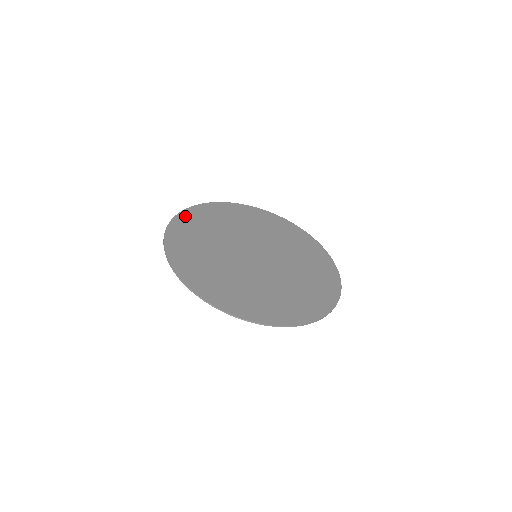
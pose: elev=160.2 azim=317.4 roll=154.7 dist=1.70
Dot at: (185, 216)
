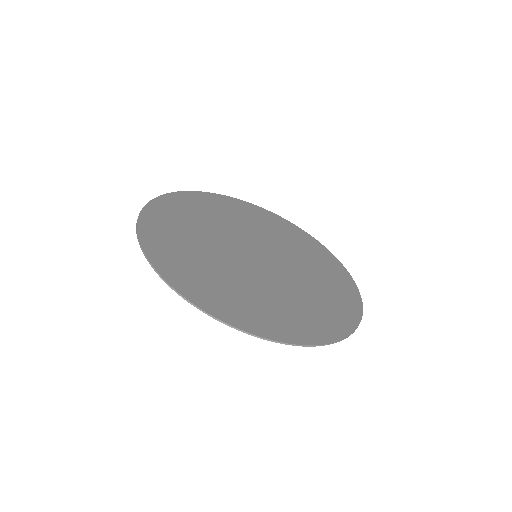
Dot at: (159, 205)
